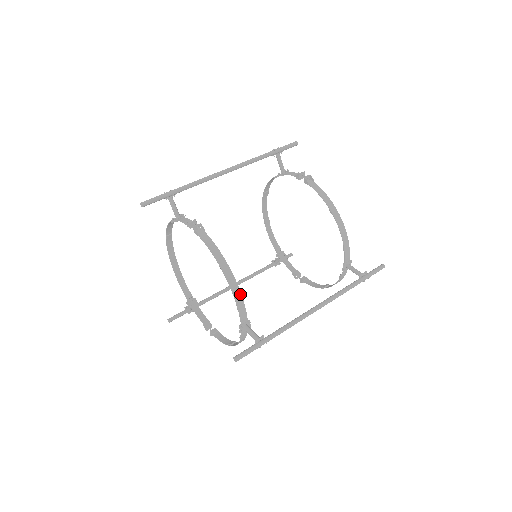
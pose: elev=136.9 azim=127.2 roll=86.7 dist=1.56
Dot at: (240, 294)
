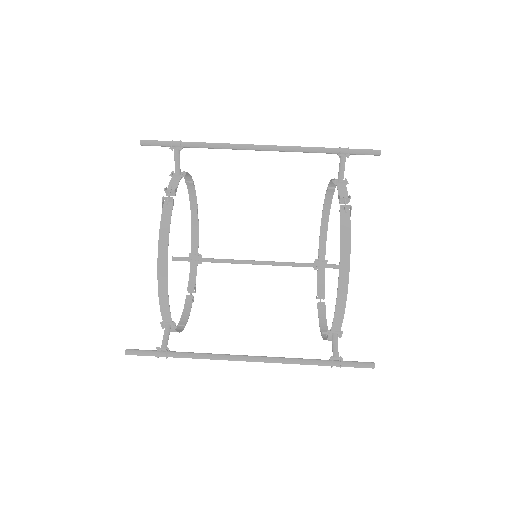
Dot at: (167, 295)
